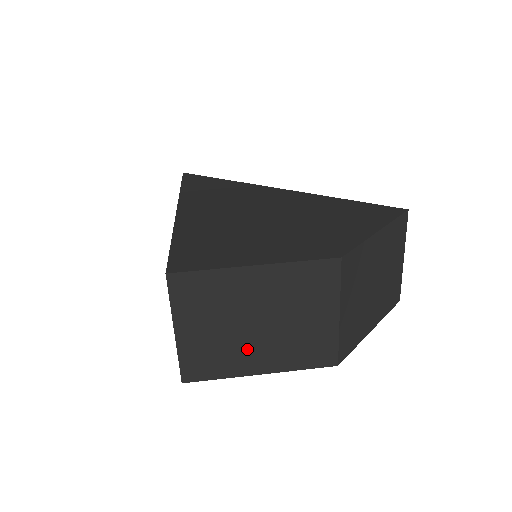
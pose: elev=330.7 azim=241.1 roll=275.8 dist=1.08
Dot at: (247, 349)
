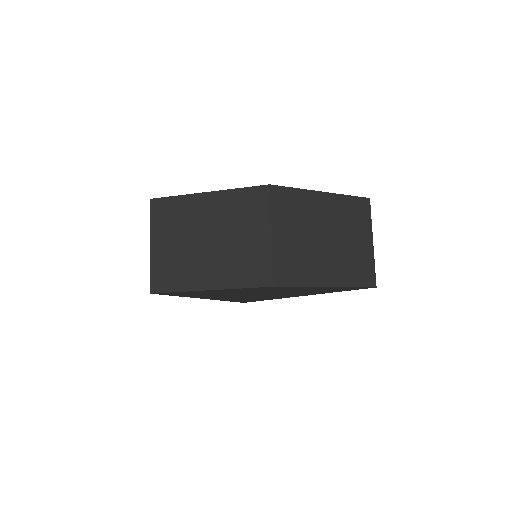
Dot at: (200, 264)
